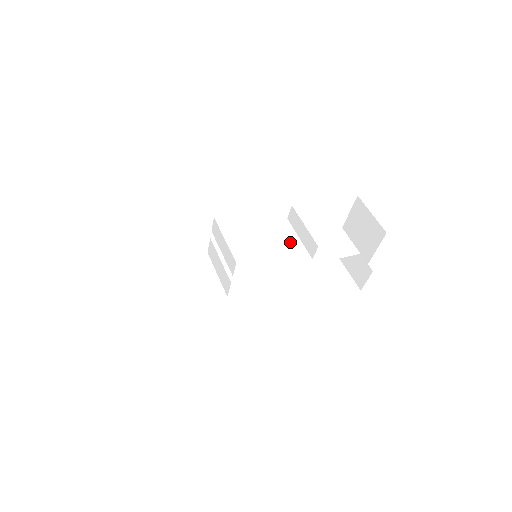
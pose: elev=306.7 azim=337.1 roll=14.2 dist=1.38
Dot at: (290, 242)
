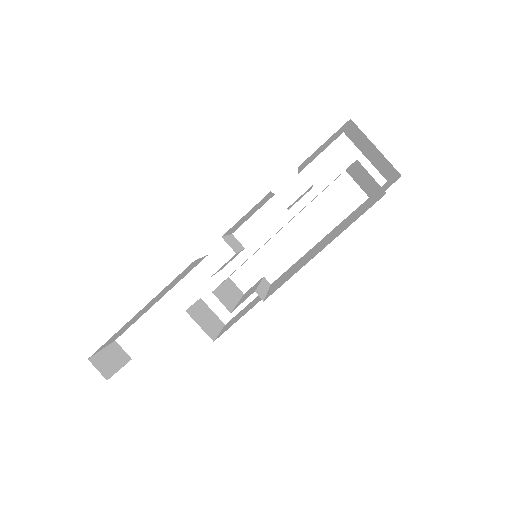
Dot at: occluded
